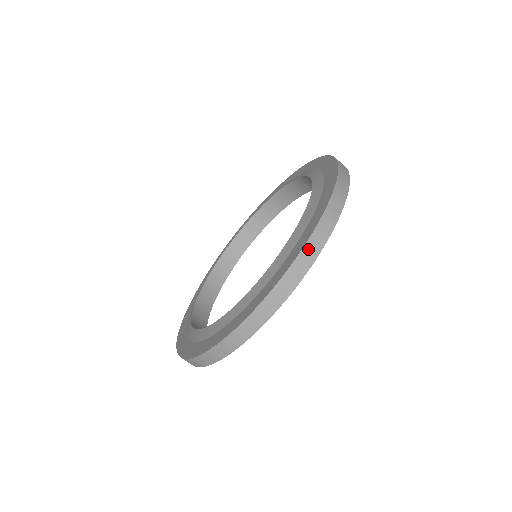
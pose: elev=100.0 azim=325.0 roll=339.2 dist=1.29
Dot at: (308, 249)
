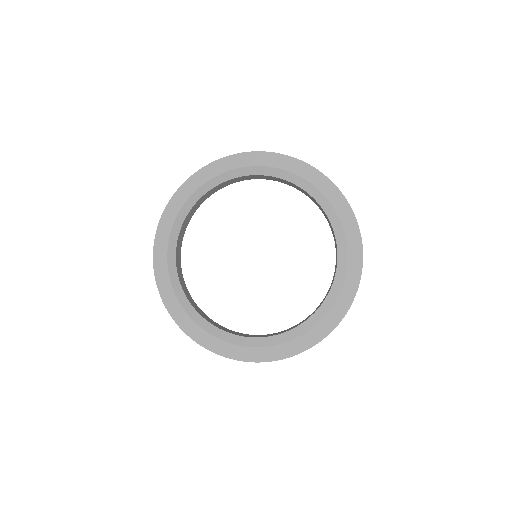
Dot at: occluded
